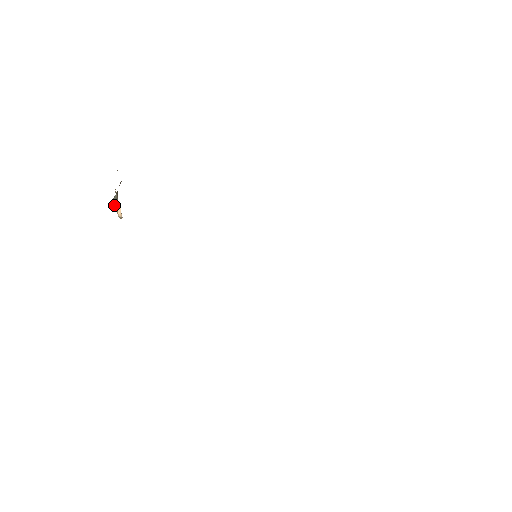
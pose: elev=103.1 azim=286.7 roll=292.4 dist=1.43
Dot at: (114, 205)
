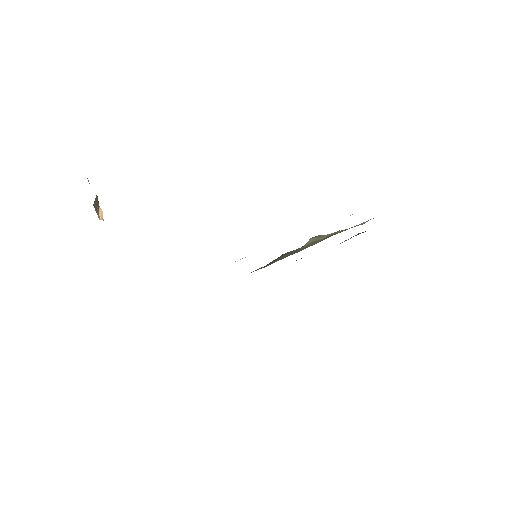
Dot at: (95, 208)
